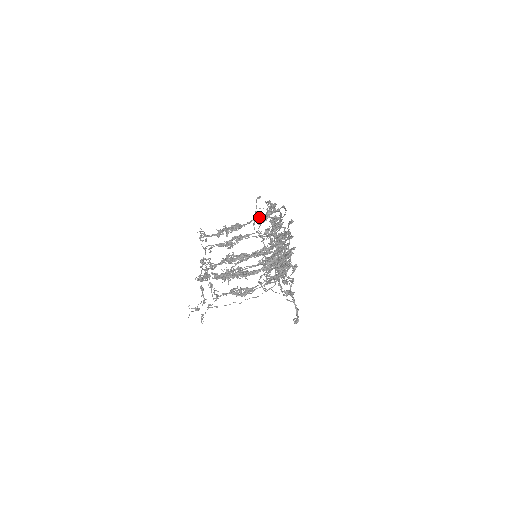
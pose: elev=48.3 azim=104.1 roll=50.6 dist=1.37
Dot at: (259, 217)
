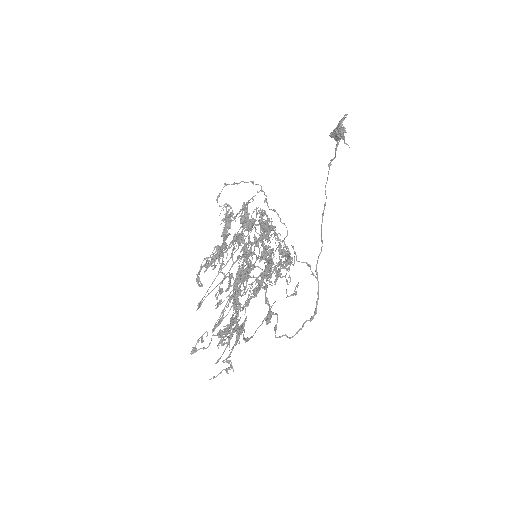
Dot at: occluded
